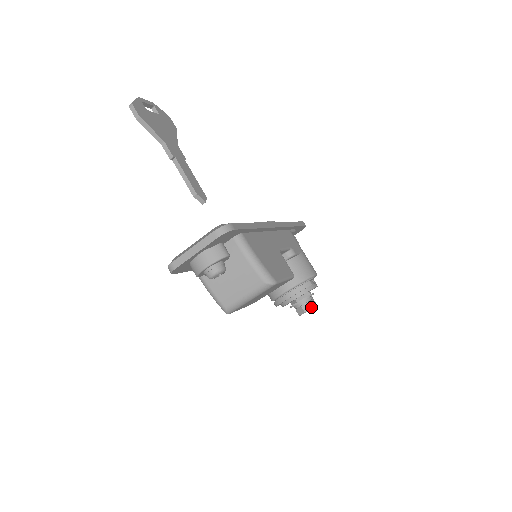
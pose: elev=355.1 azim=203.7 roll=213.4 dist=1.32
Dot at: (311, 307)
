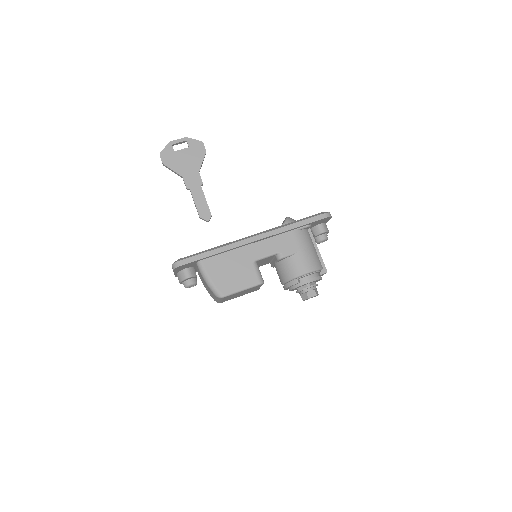
Dot at: (306, 298)
